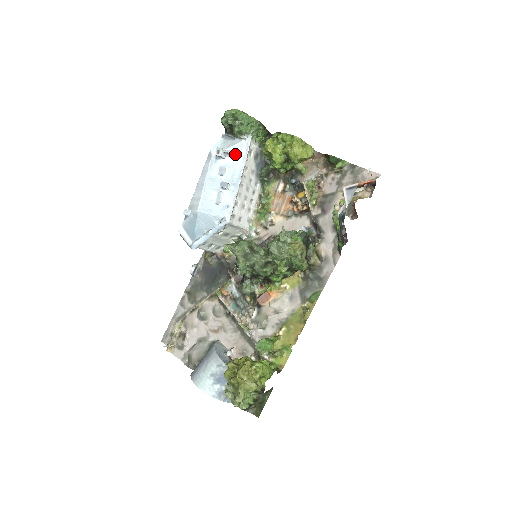
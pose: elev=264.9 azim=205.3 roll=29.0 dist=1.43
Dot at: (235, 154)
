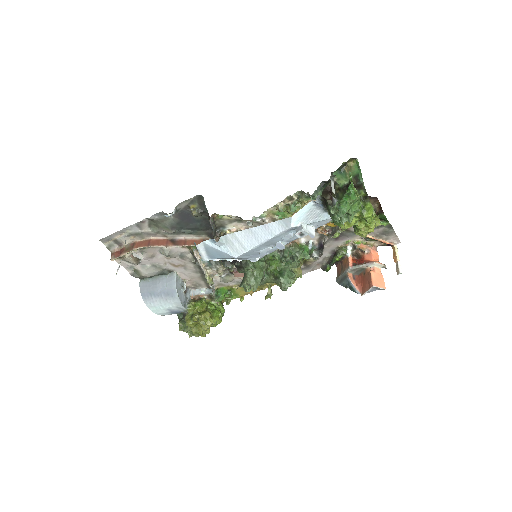
Dot at: (314, 228)
